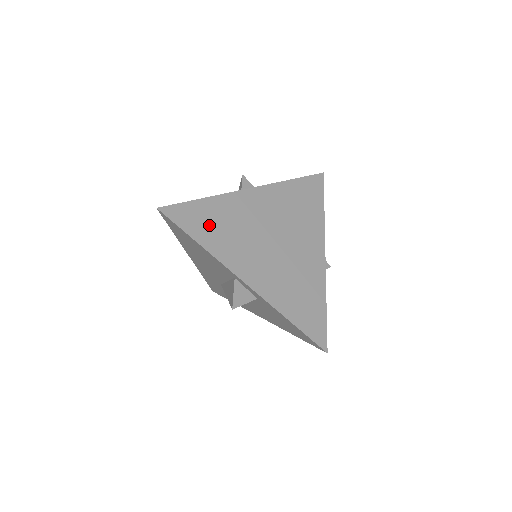
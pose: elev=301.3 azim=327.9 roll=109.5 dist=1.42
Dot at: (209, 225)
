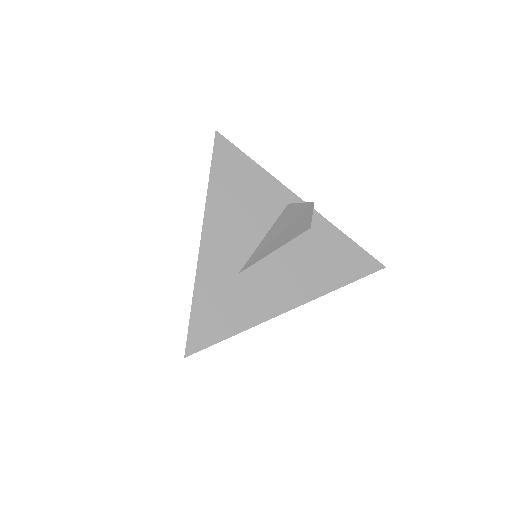
Dot at: occluded
